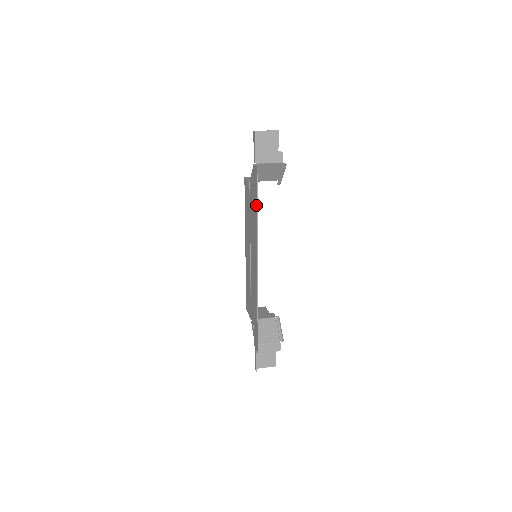
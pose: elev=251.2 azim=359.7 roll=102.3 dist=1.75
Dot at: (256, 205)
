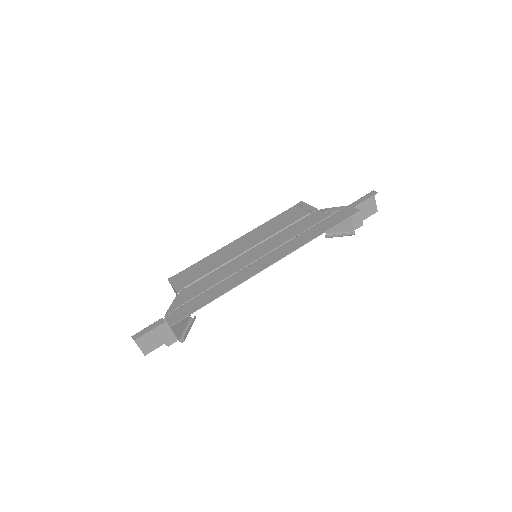
Dot at: (327, 229)
